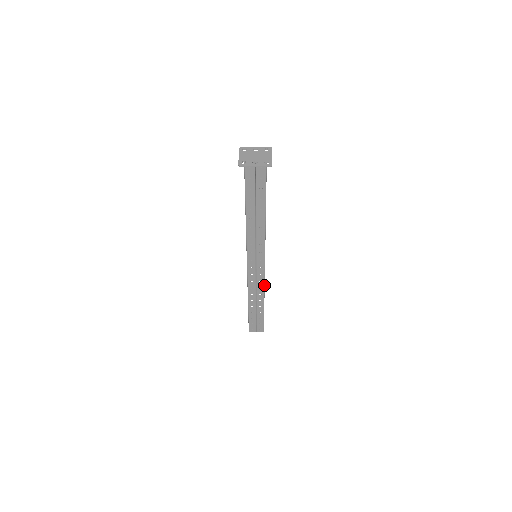
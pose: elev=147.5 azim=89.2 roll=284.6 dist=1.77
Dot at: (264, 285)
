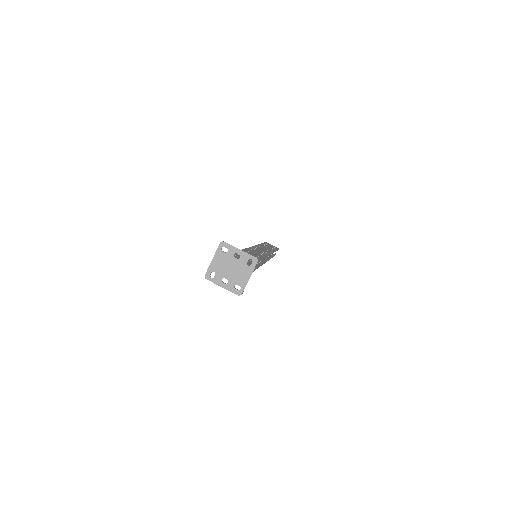
Dot at: occluded
